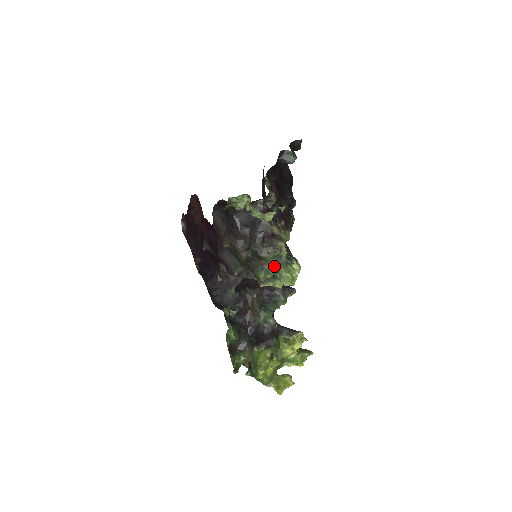
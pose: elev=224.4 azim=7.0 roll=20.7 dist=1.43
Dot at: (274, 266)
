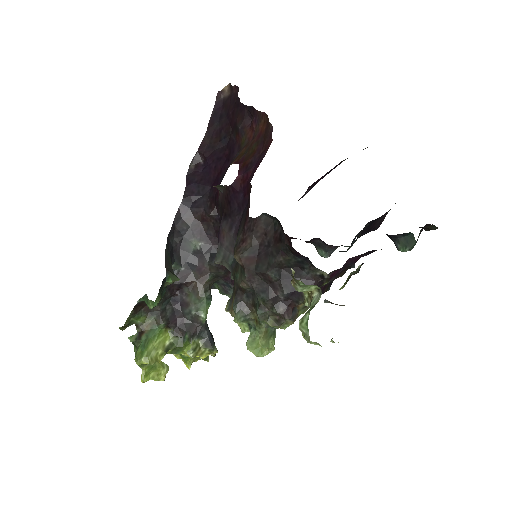
Dot at: (259, 328)
